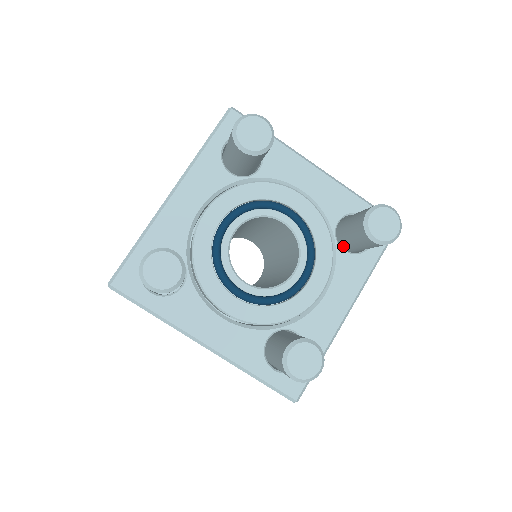
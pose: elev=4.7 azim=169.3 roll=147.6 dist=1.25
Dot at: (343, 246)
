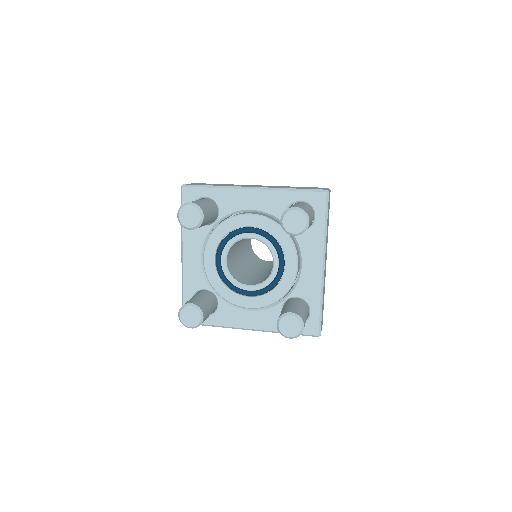
Dot at: occluded
